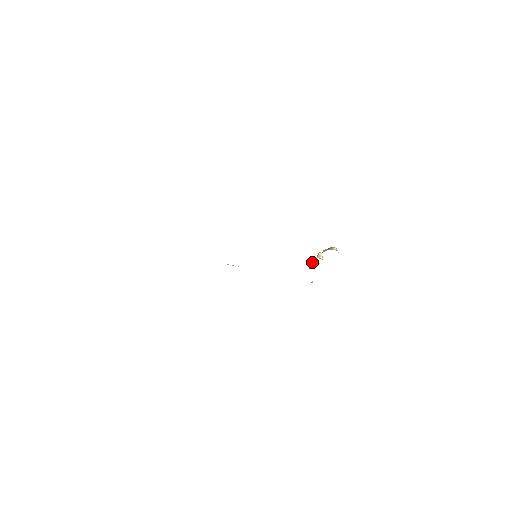
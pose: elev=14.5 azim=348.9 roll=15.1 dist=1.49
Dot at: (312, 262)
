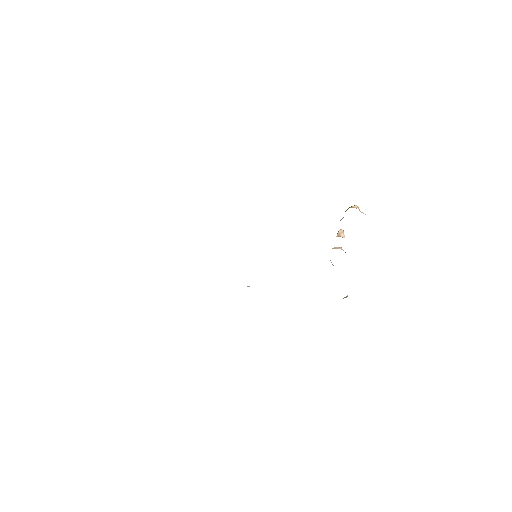
Dot at: (332, 248)
